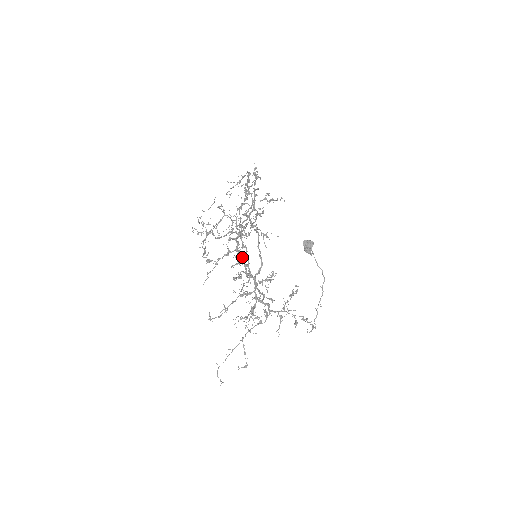
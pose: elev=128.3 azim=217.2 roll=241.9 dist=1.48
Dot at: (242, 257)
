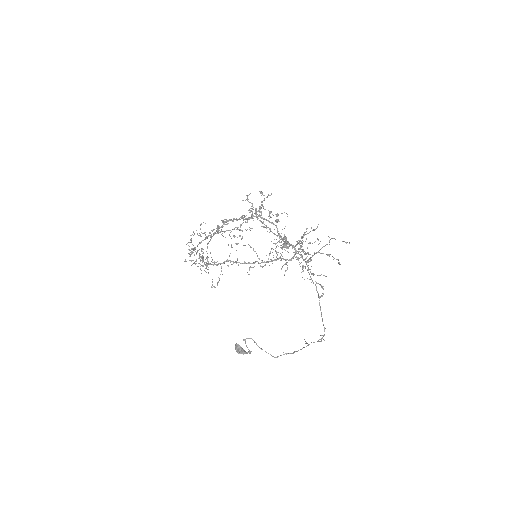
Dot at: (266, 220)
